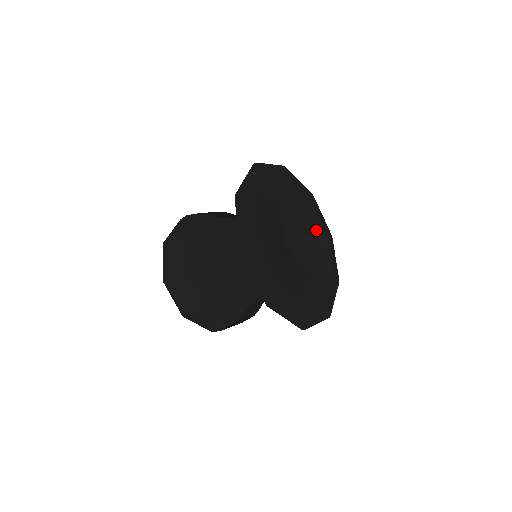
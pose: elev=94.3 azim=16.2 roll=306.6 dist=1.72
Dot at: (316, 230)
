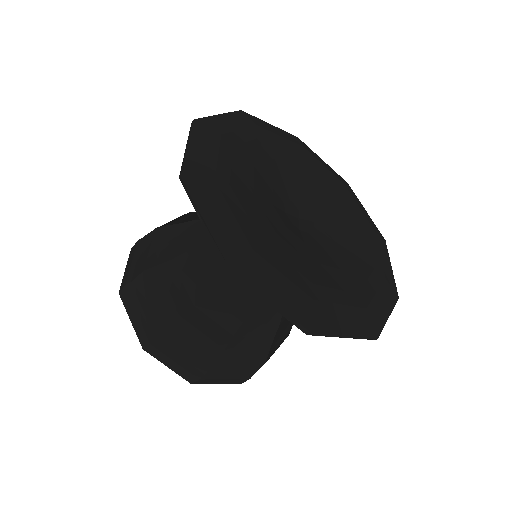
Dot at: (360, 249)
